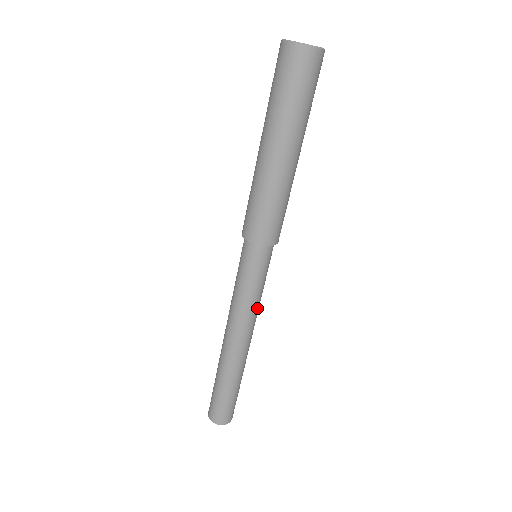
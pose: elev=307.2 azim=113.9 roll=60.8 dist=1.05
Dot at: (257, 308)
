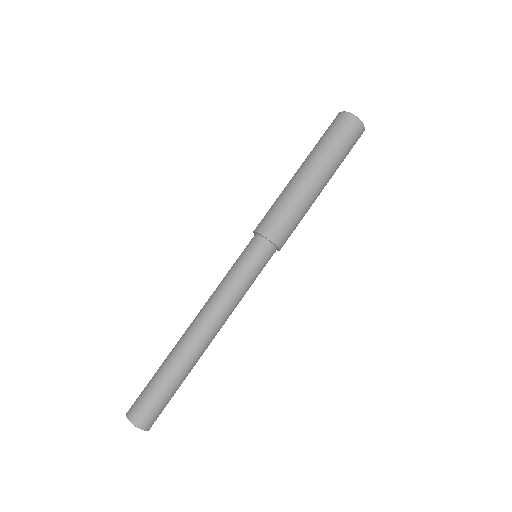
Dot at: (237, 303)
